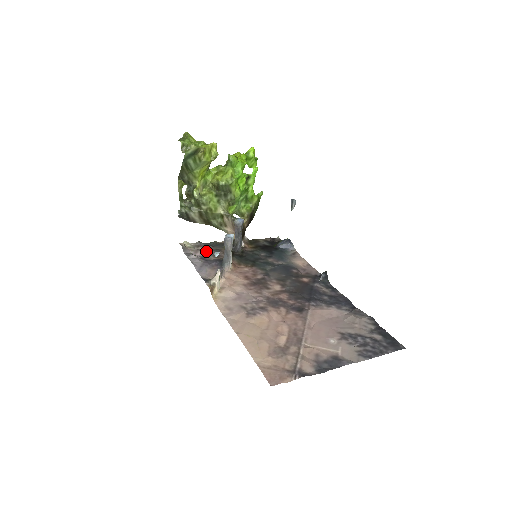
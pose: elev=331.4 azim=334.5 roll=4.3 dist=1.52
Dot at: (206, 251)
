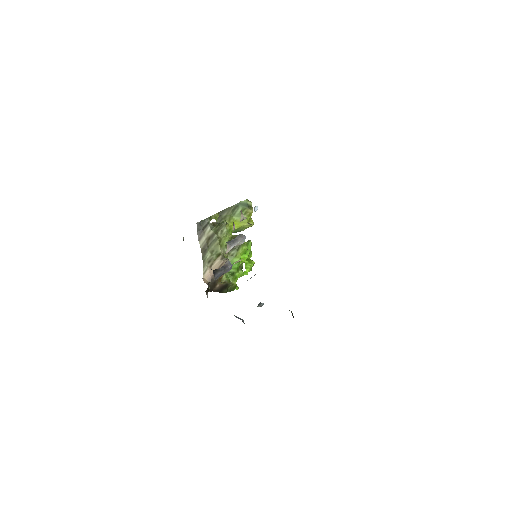
Dot at: occluded
